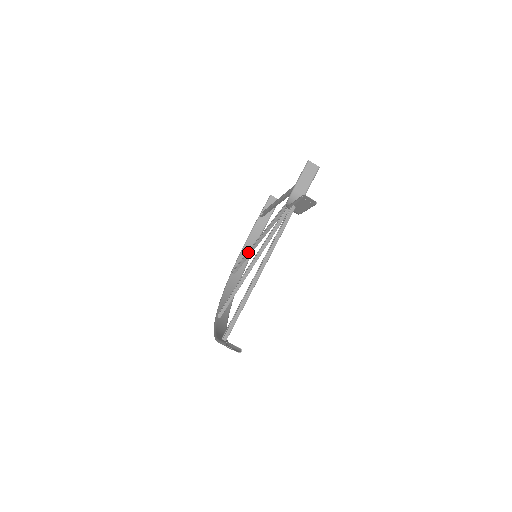
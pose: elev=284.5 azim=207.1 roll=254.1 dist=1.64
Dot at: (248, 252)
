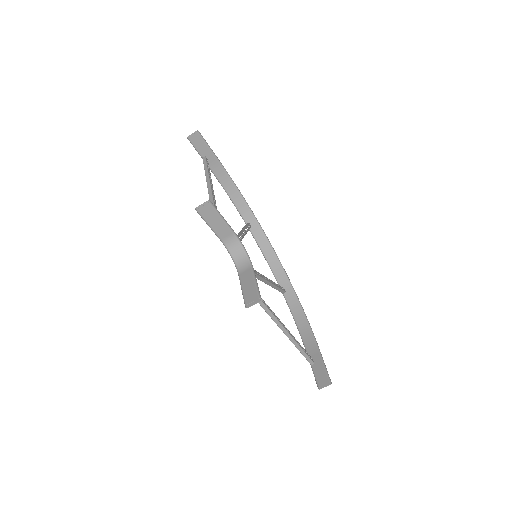
Dot at: occluded
